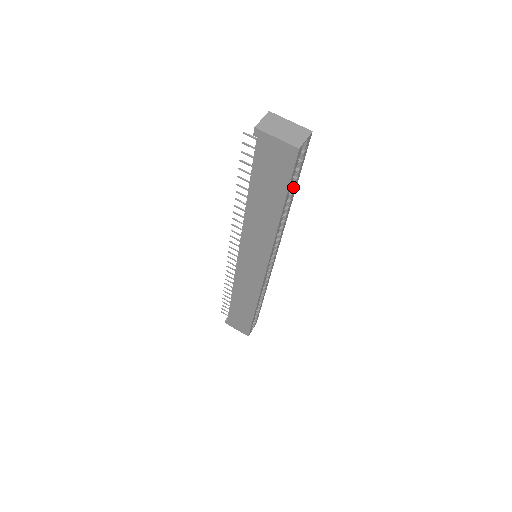
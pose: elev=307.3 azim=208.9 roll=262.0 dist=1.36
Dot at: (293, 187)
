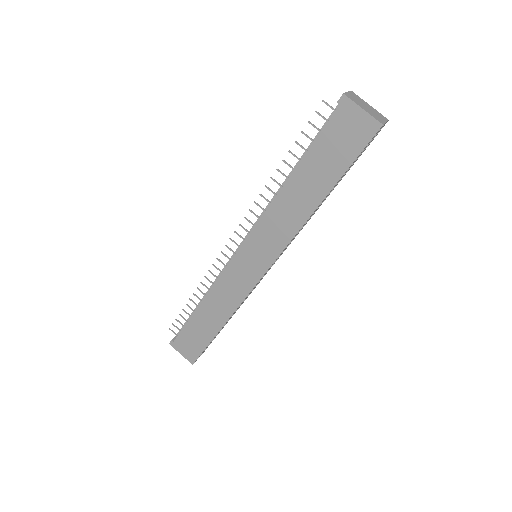
Dot at: occluded
